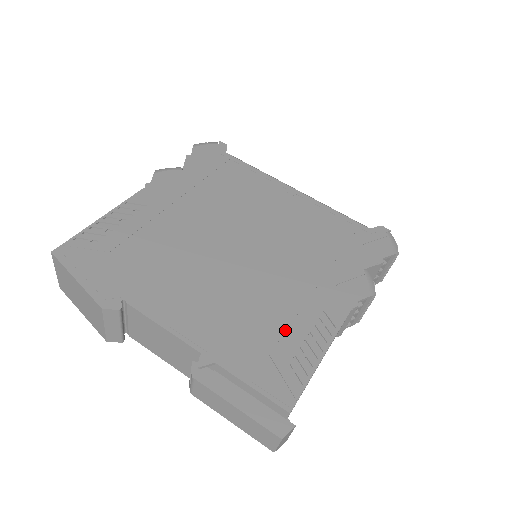
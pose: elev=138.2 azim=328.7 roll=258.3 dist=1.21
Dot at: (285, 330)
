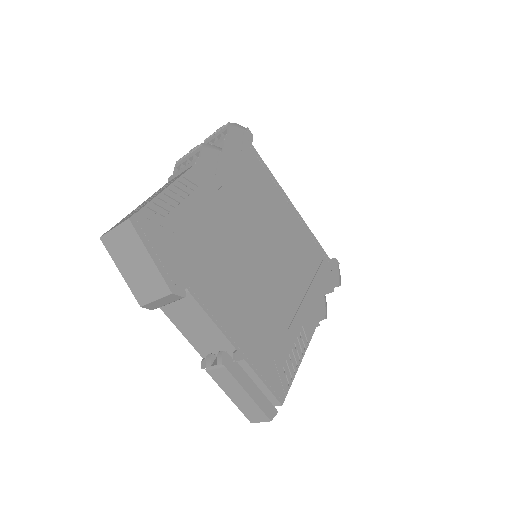
Dot at: (282, 338)
